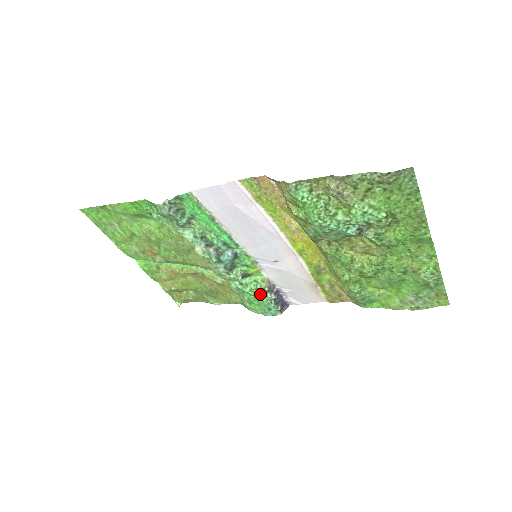
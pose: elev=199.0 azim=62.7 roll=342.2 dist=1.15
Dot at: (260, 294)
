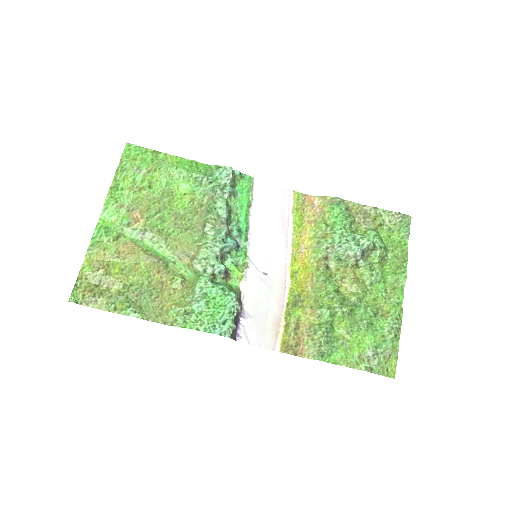
Dot at: (232, 295)
